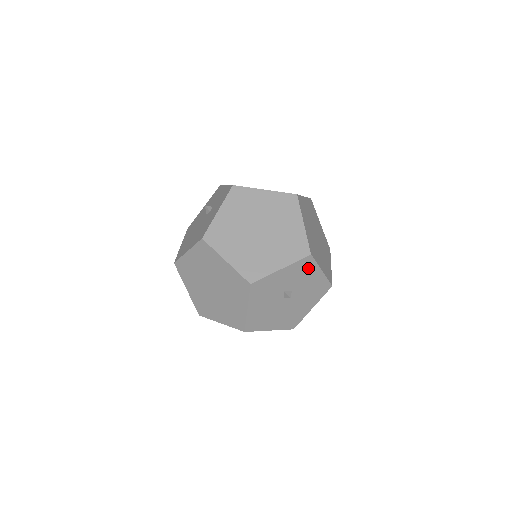
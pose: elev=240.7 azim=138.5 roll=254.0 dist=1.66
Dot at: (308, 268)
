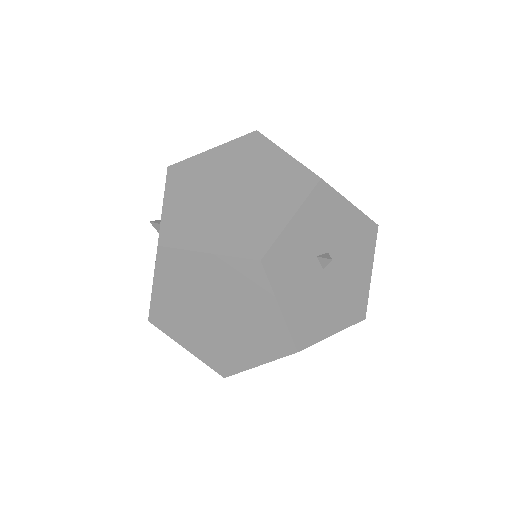
Dot at: (330, 204)
